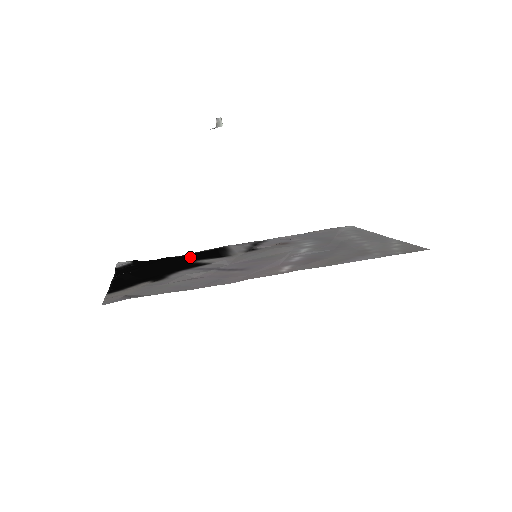
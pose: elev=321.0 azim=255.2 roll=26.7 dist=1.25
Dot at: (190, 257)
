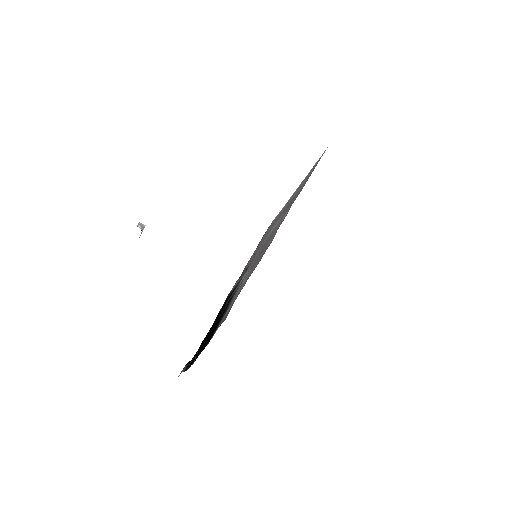
Dot at: (218, 315)
